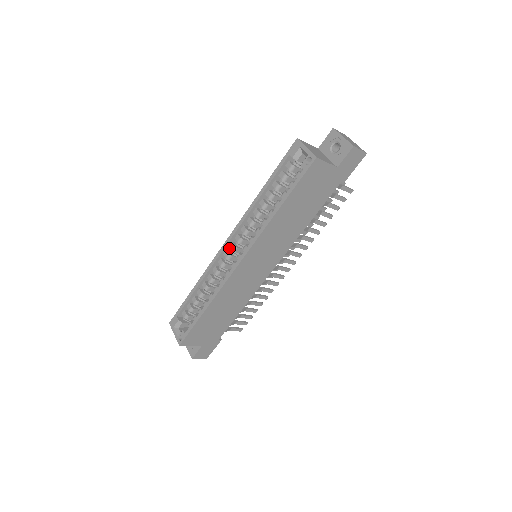
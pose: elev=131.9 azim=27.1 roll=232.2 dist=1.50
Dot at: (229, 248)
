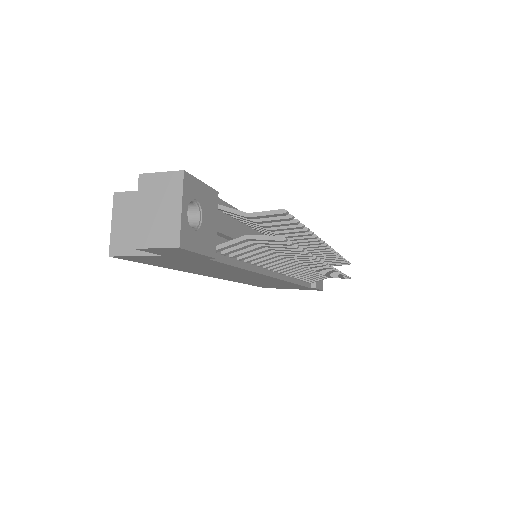
Dot at: occluded
